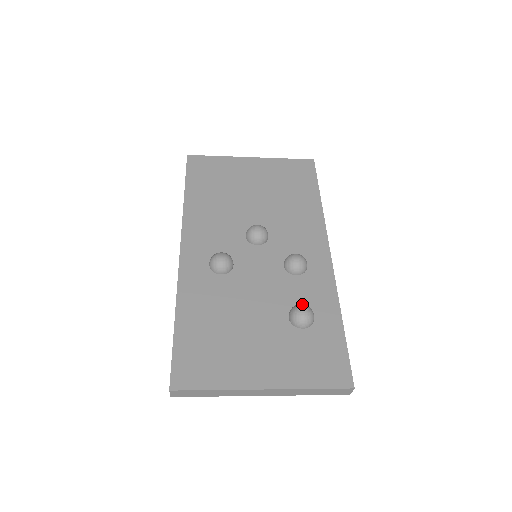
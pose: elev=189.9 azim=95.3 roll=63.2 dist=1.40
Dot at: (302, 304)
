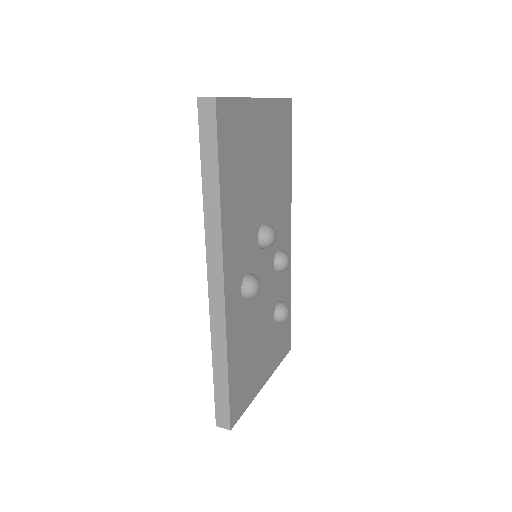
Dot at: (286, 306)
